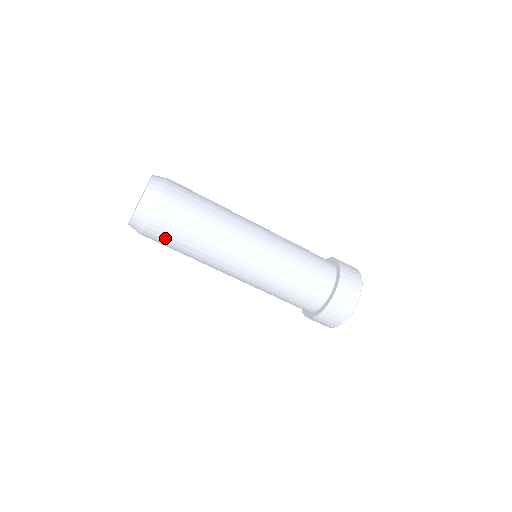
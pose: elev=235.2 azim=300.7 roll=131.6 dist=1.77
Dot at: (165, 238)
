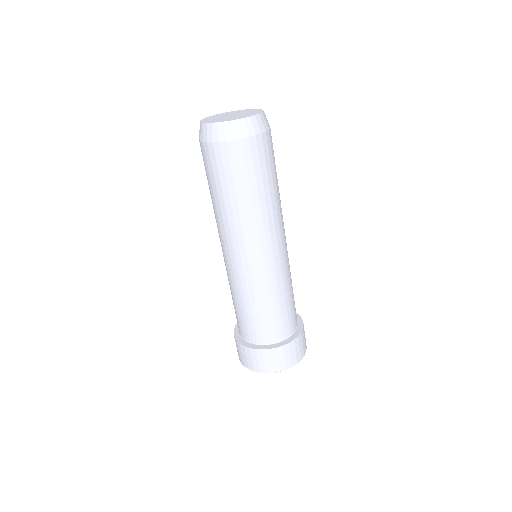
Dot at: (227, 168)
